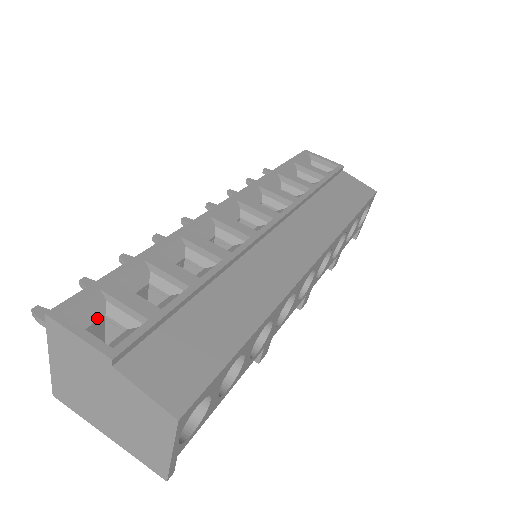
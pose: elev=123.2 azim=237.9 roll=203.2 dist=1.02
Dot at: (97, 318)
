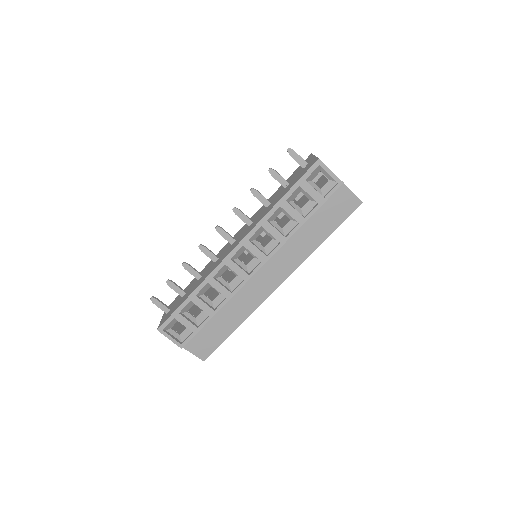
Dot at: occluded
